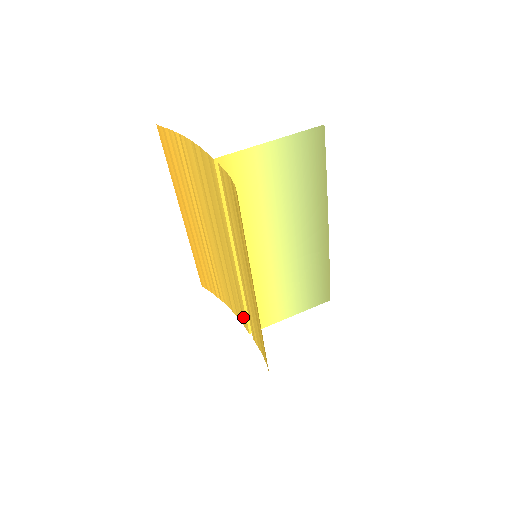
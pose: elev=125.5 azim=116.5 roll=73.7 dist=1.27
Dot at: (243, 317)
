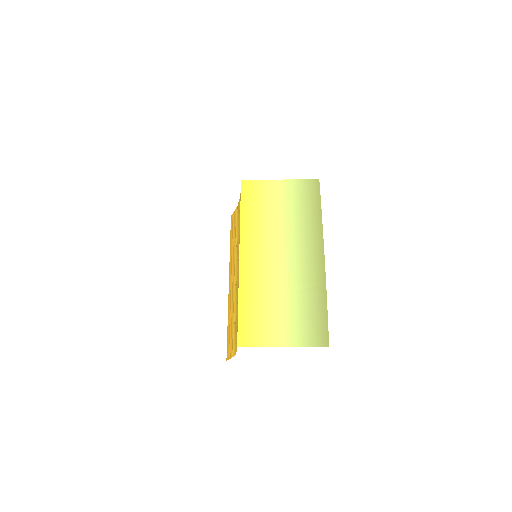
Dot at: occluded
